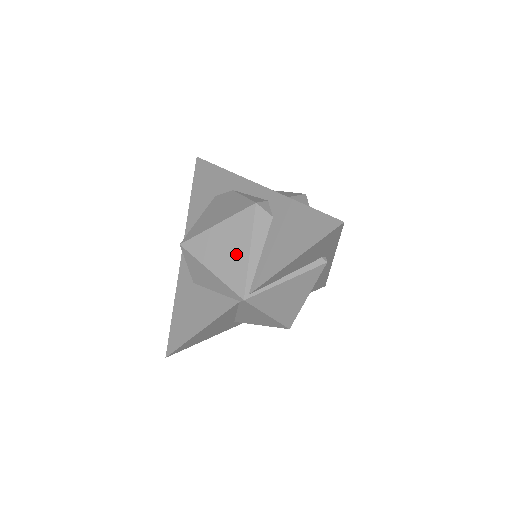
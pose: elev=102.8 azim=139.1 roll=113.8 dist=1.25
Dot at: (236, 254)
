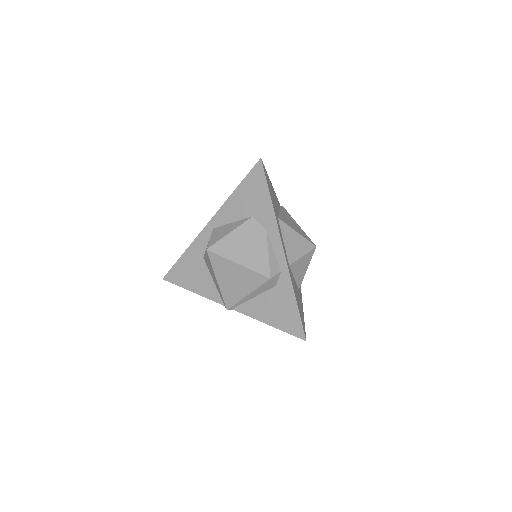
Dot at: (239, 289)
